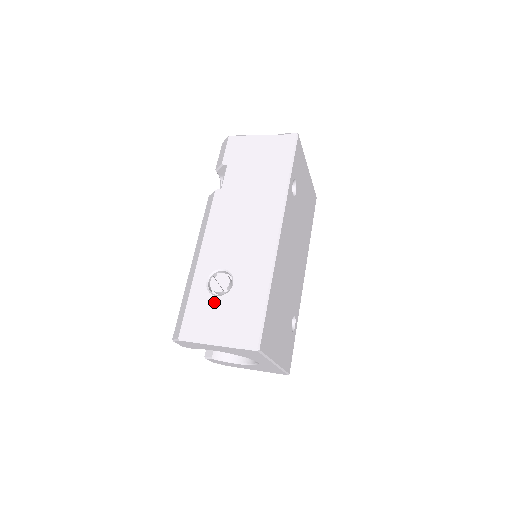
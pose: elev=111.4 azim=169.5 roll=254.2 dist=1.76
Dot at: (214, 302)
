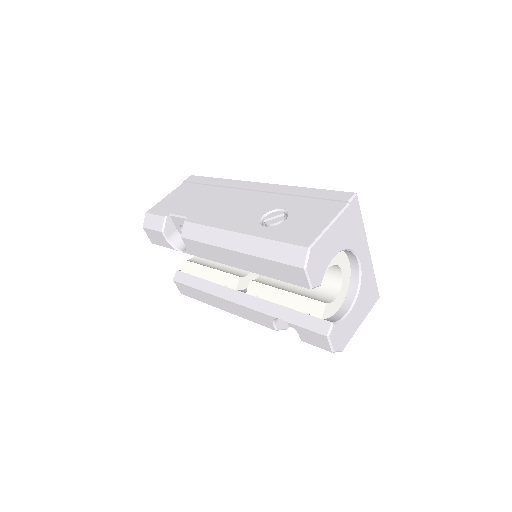
Dot at: (290, 221)
